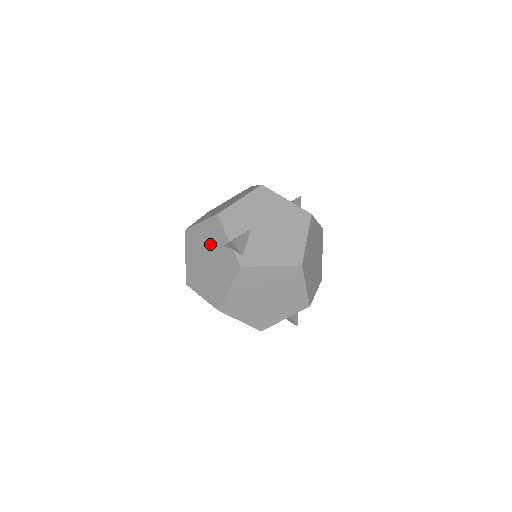
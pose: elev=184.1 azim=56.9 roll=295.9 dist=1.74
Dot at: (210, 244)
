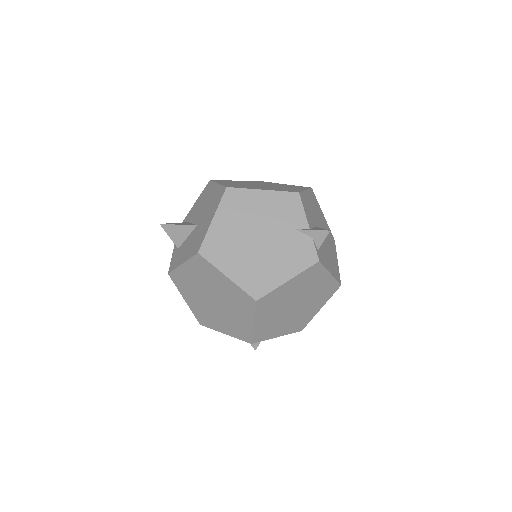
Dot at: (273, 220)
